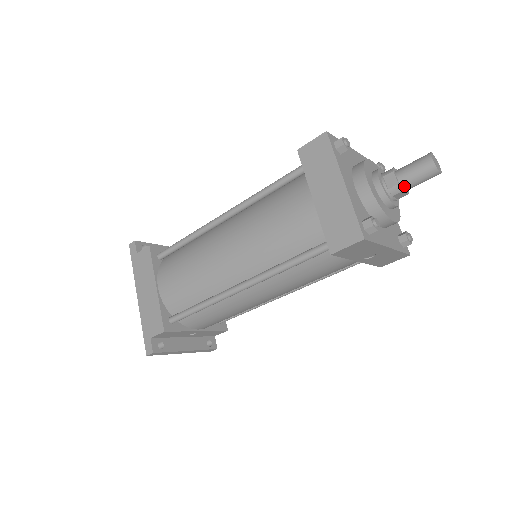
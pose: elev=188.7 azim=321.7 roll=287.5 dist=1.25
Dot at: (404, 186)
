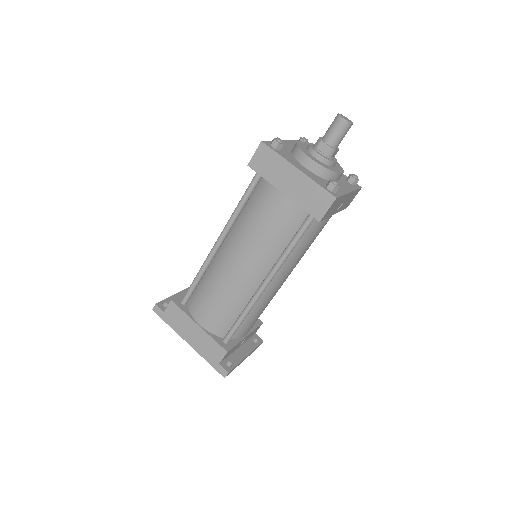
Dot at: (334, 146)
